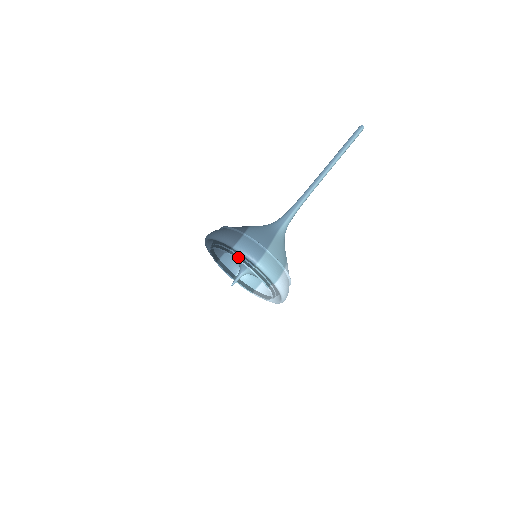
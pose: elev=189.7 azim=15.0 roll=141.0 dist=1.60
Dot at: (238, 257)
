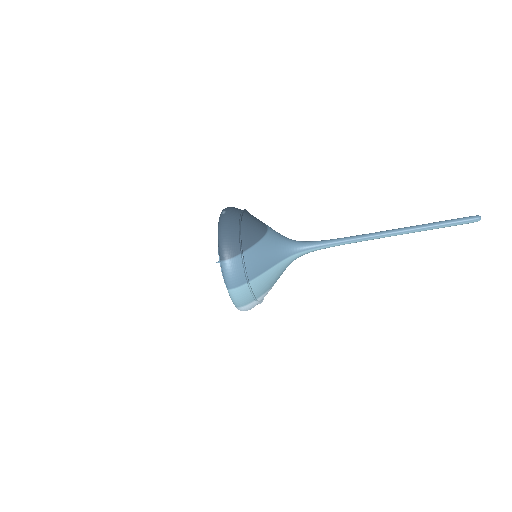
Dot at: occluded
